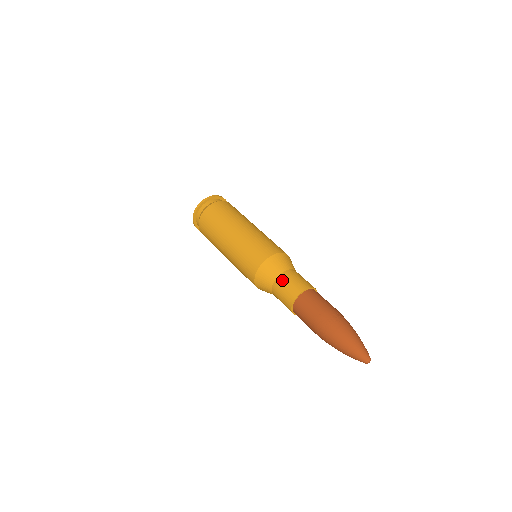
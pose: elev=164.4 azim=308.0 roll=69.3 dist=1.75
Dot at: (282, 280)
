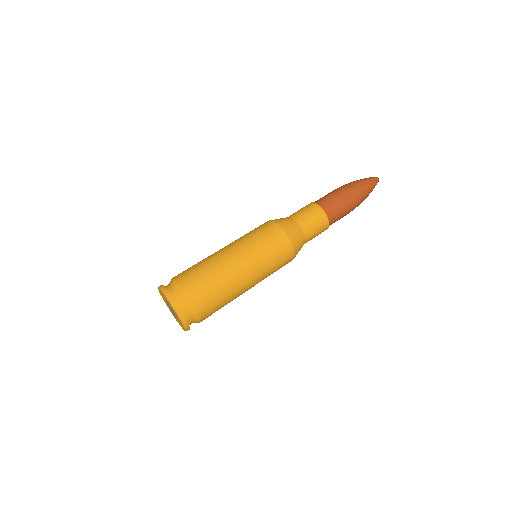
Dot at: (295, 214)
